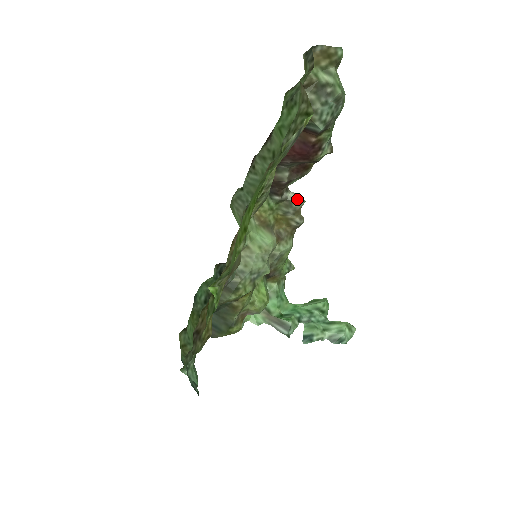
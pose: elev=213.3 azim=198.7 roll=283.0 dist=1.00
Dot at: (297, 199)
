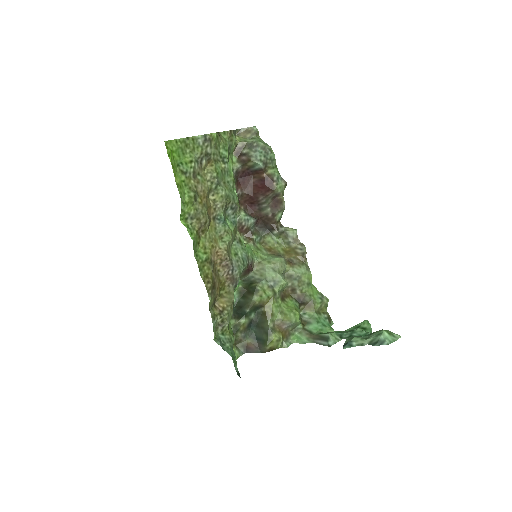
Dot at: (290, 230)
